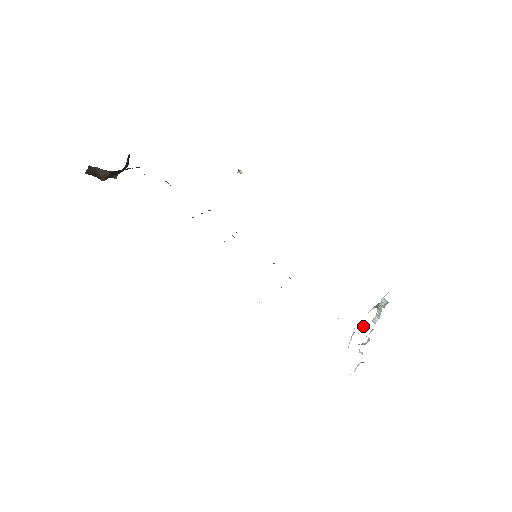
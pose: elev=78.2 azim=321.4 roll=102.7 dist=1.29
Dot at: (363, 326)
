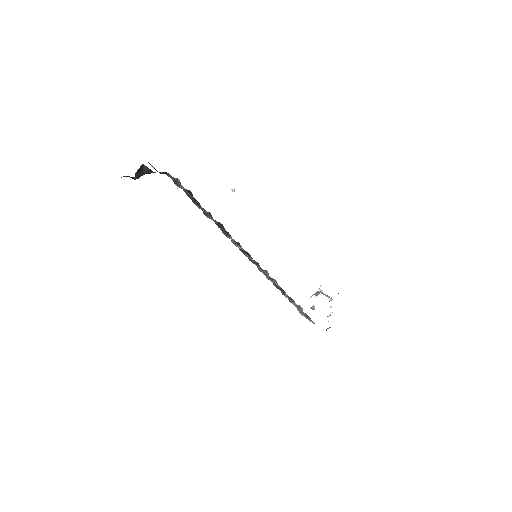
Dot at: (313, 307)
